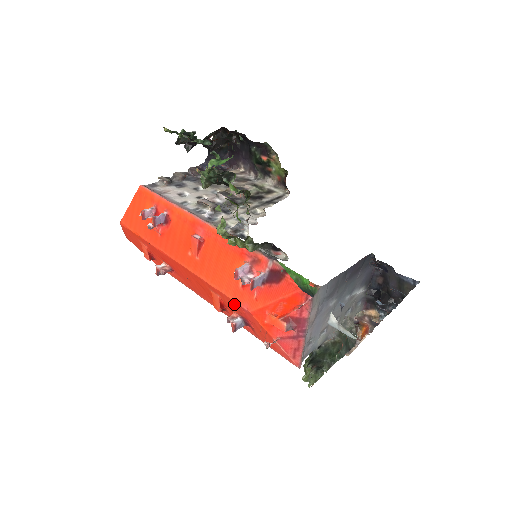
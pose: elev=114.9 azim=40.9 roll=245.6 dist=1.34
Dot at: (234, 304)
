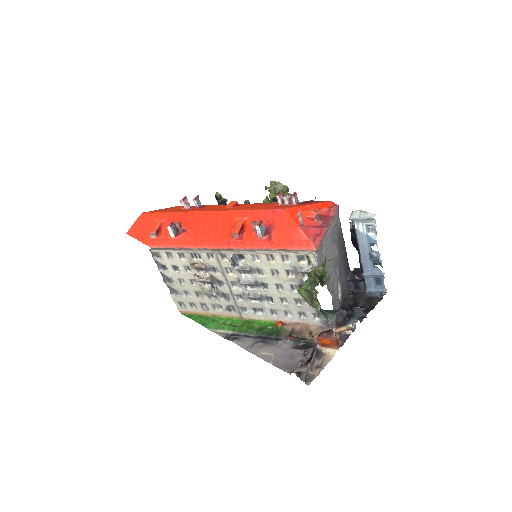
Dot at: (265, 214)
